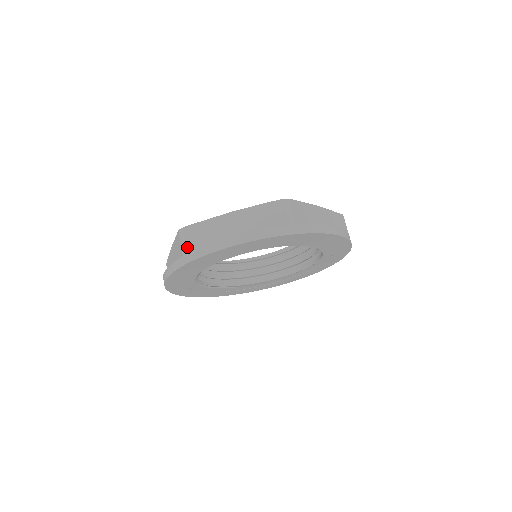
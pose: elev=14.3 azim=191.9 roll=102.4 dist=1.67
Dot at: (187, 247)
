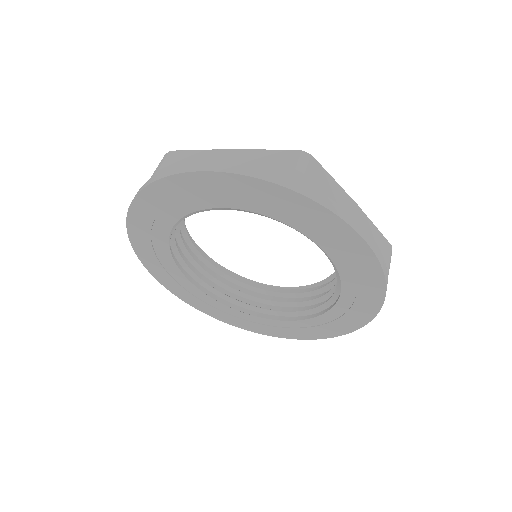
Dot at: (305, 176)
